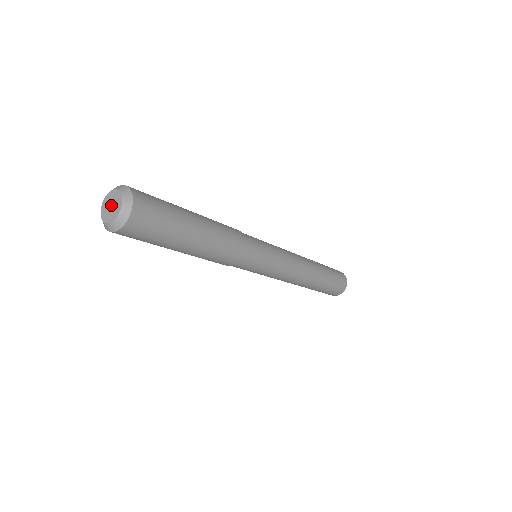
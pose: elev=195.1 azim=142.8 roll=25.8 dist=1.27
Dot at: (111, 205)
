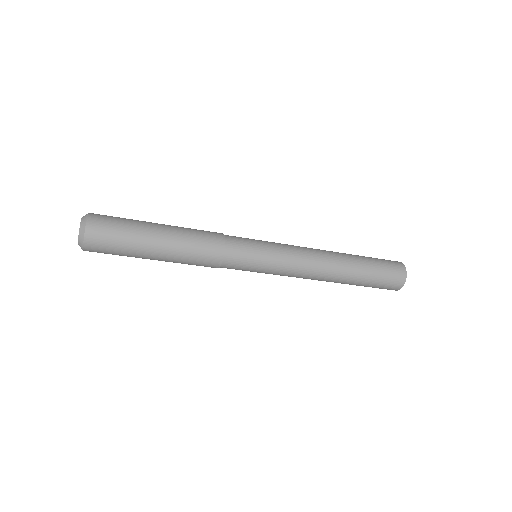
Dot at: occluded
